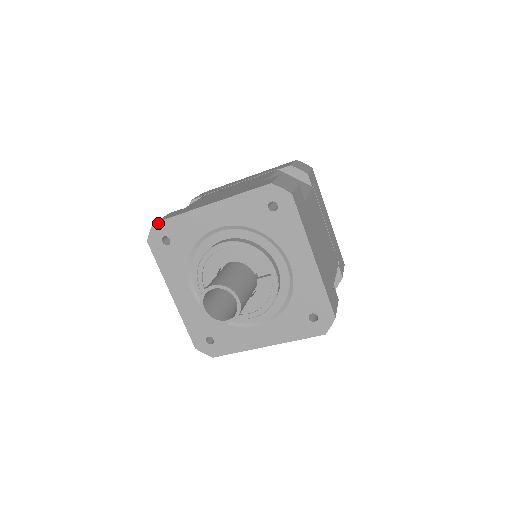
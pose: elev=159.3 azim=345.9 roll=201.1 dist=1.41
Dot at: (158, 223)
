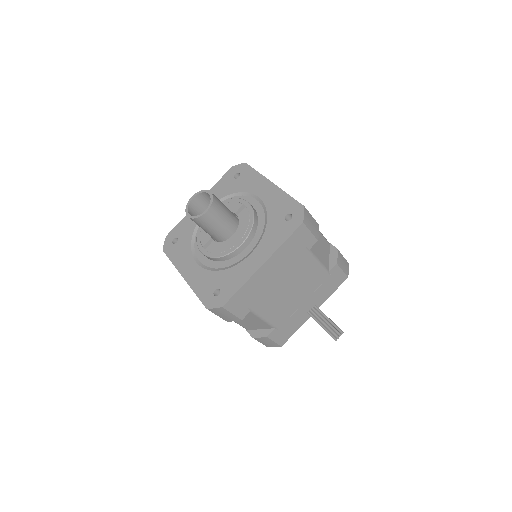
Dot at: (169, 234)
